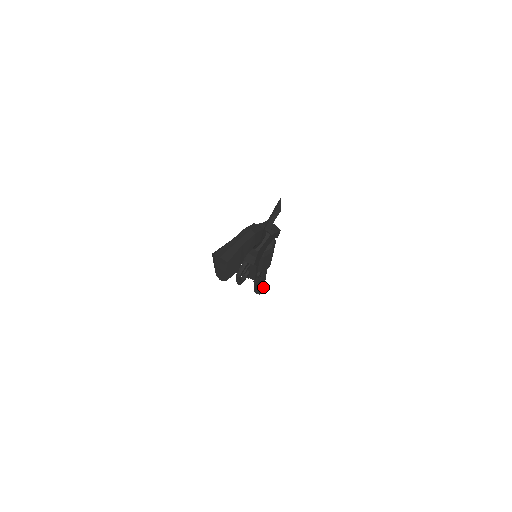
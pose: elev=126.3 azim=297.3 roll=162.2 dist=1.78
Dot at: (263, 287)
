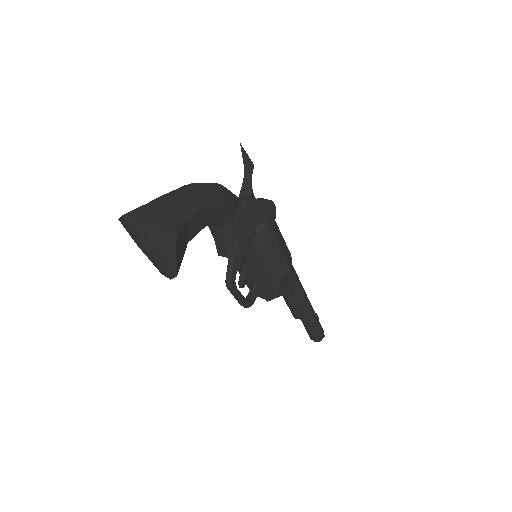
Dot at: (318, 326)
